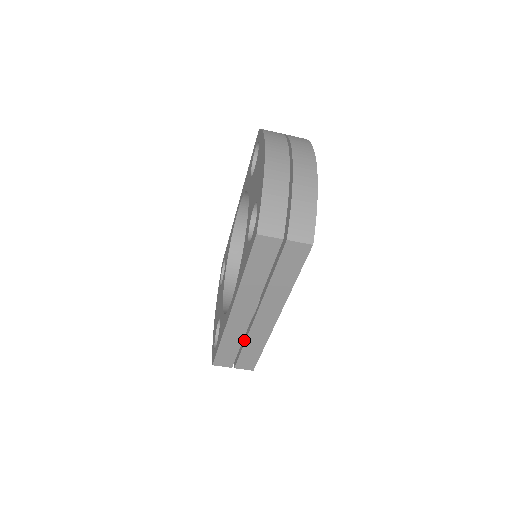
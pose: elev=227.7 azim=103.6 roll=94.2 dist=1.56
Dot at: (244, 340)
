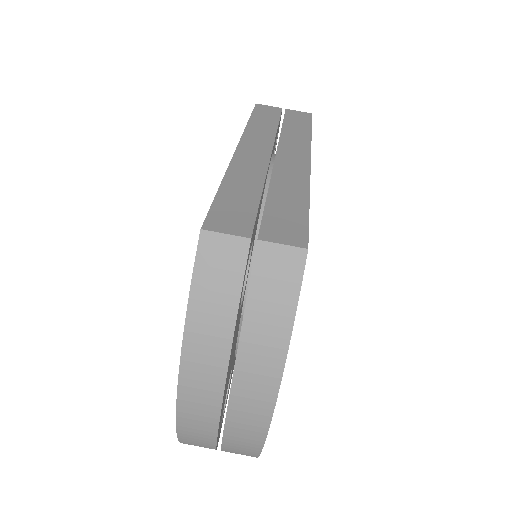
Dot at: occluded
